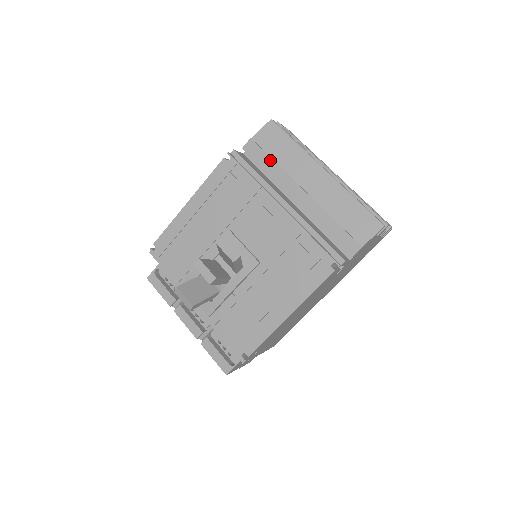
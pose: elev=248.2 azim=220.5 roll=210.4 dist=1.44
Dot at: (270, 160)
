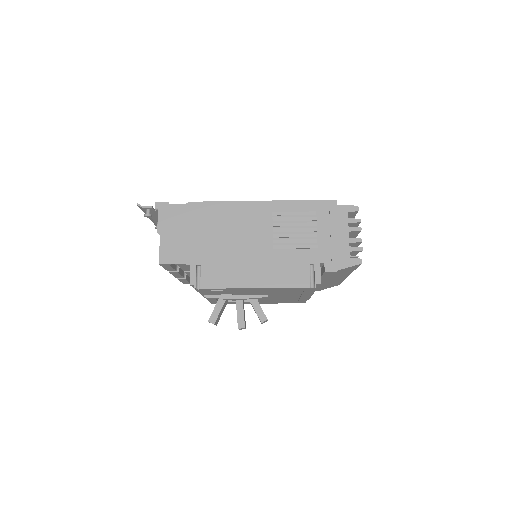
Dot at: occluded
